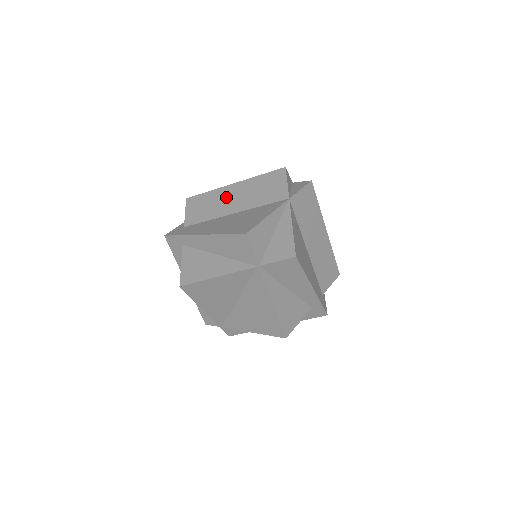
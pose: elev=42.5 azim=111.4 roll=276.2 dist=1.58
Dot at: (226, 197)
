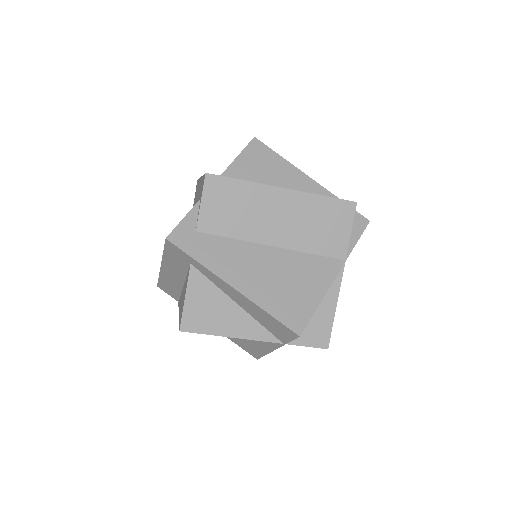
Dot at: (268, 209)
